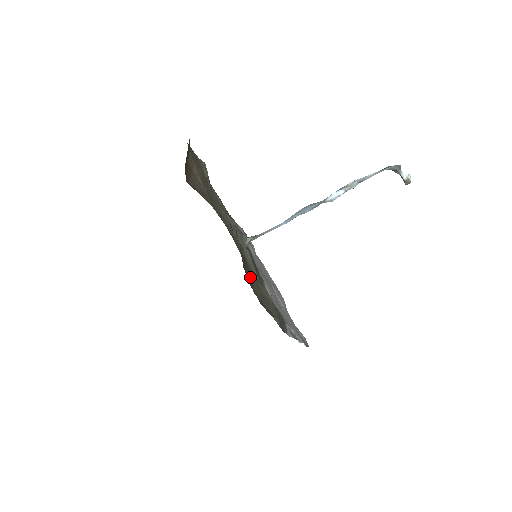
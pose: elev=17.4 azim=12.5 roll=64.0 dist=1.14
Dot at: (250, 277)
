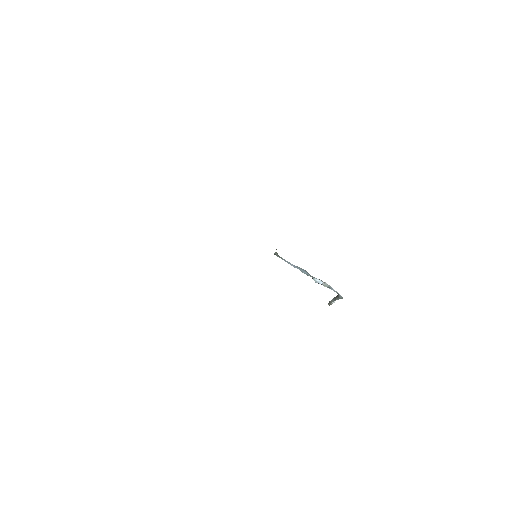
Dot at: occluded
